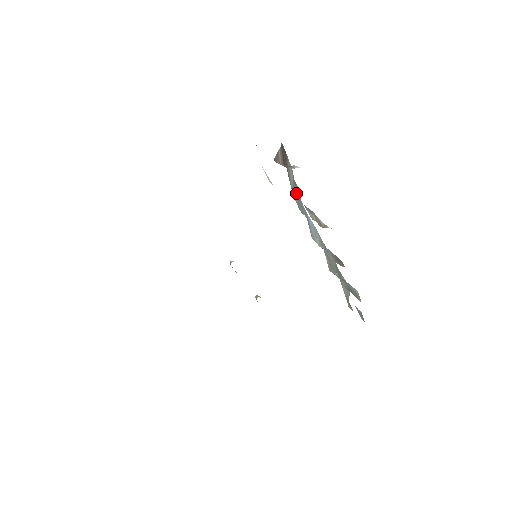
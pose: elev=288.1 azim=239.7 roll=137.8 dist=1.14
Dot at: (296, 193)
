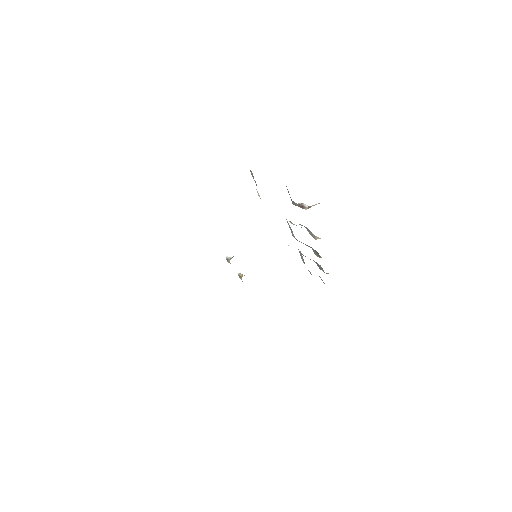
Dot at: occluded
